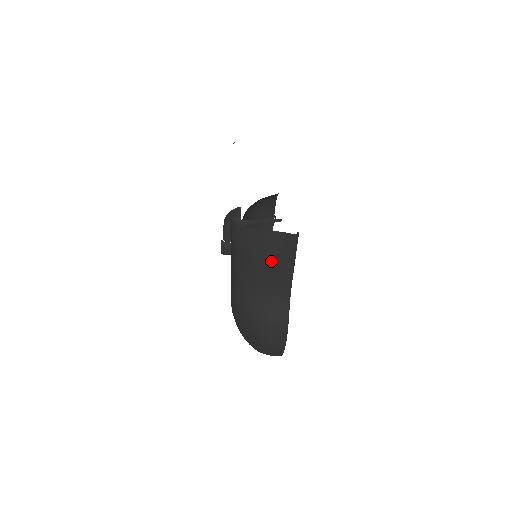
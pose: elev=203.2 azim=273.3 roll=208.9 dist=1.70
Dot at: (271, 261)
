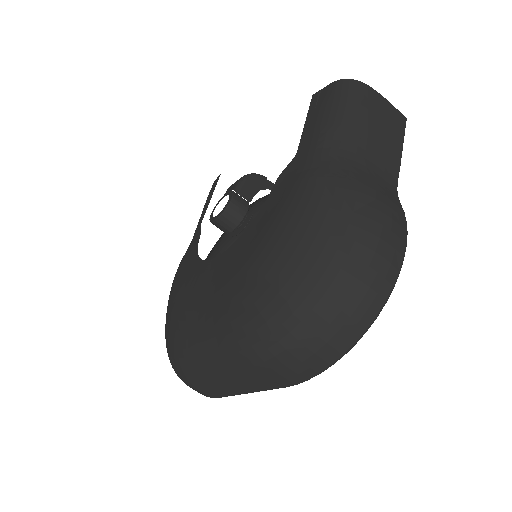
Dot at: (382, 129)
